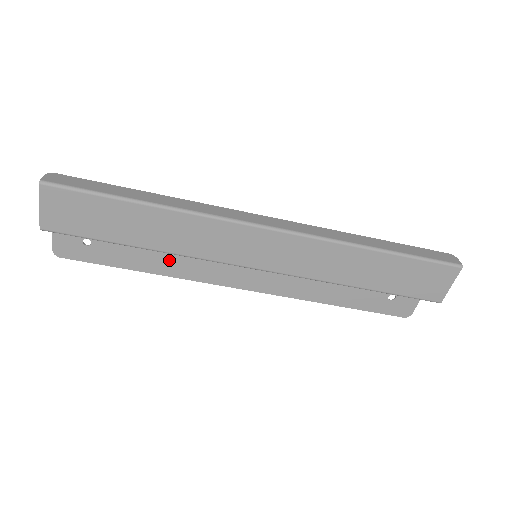
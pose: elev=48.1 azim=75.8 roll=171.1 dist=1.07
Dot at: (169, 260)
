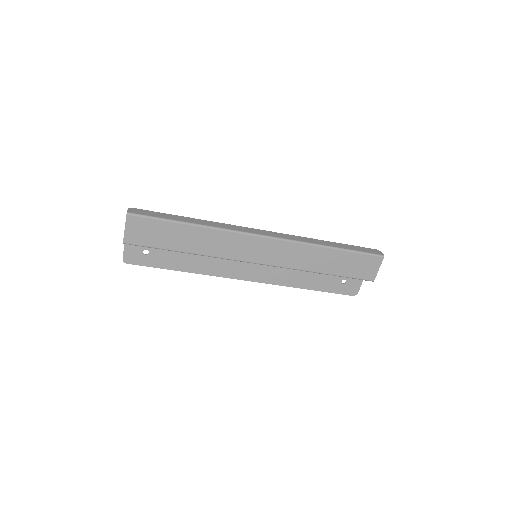
Dot at: (199, 262)
